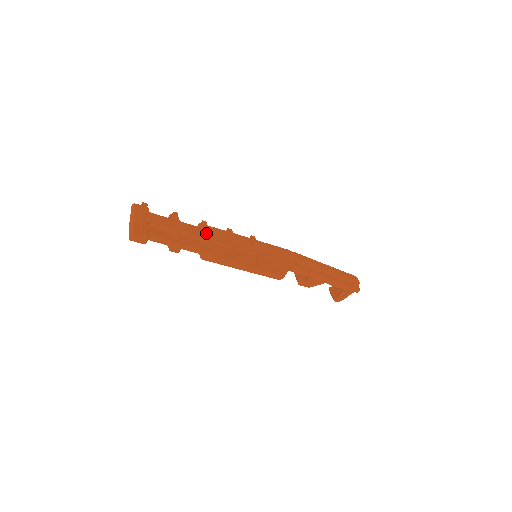
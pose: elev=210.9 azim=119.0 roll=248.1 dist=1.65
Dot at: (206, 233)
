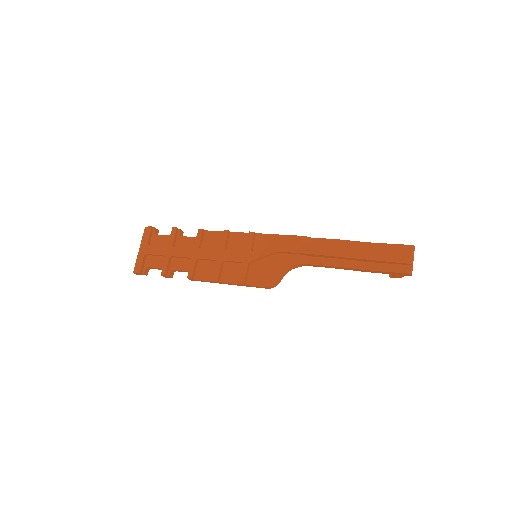
Dot at: (195, 249)
